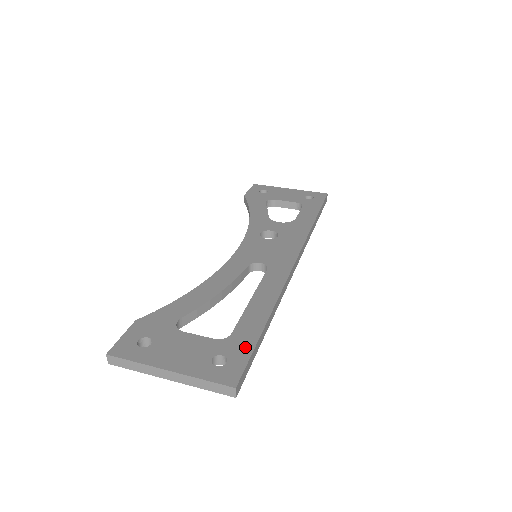
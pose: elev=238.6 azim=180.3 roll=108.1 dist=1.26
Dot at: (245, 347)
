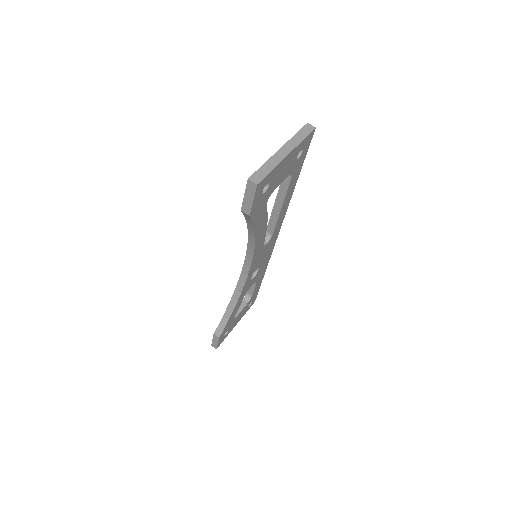
Dot at: occluded
